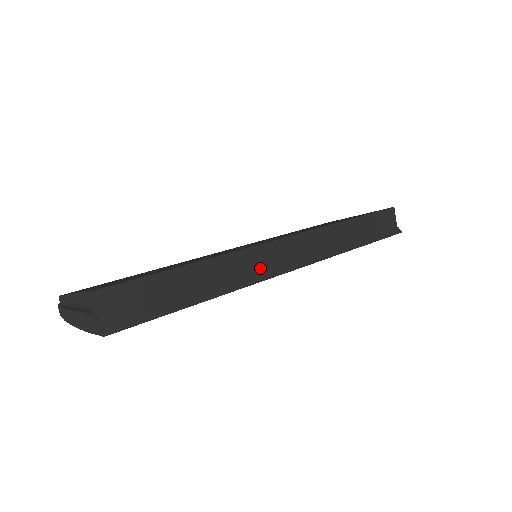
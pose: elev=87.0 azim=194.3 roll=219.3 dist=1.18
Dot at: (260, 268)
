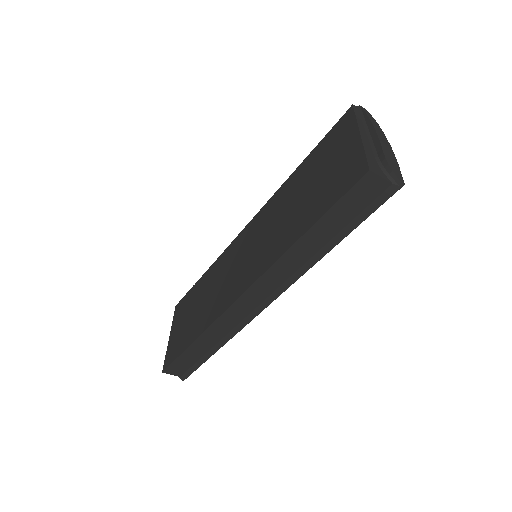
Dot at: (237, 321)
